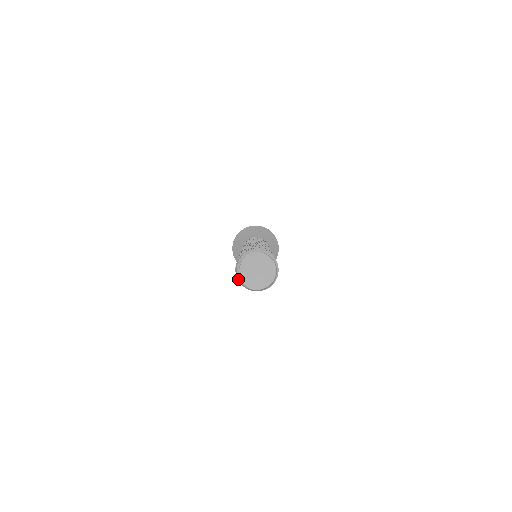
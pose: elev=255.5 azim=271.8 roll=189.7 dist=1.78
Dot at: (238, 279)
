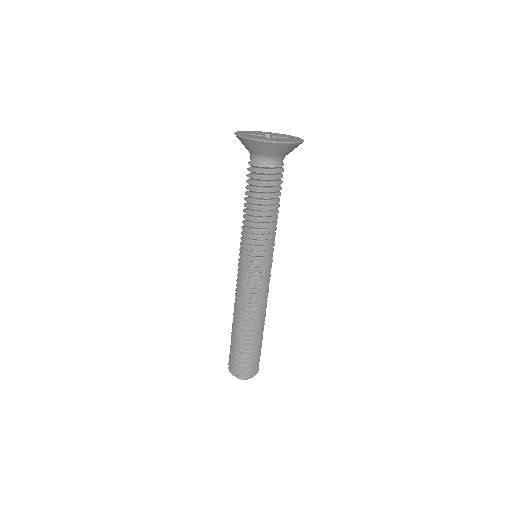
Dot at: occluded
